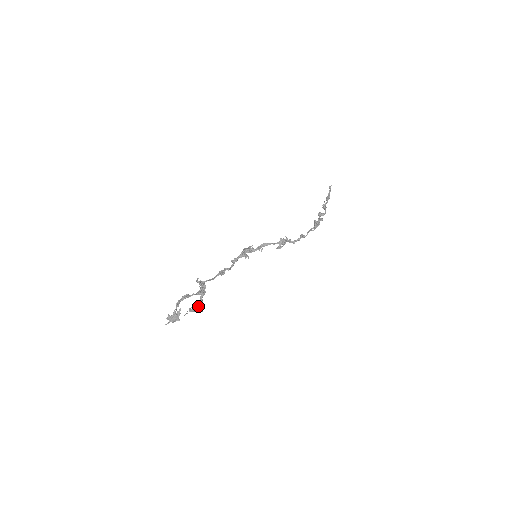
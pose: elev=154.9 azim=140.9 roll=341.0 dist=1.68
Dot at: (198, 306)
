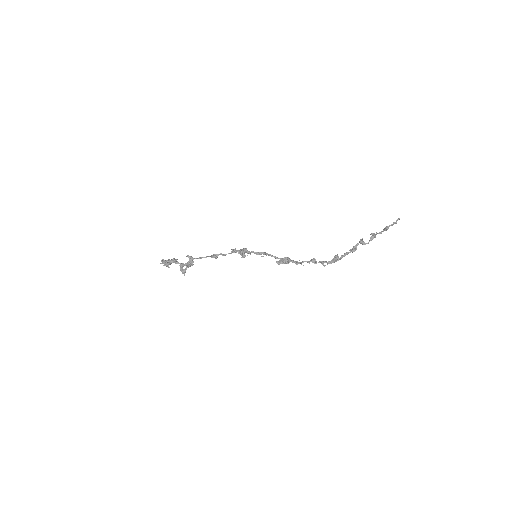
Dot at: (182, 271)
